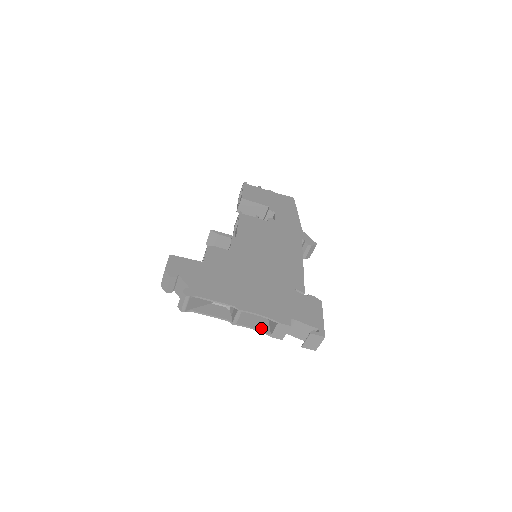
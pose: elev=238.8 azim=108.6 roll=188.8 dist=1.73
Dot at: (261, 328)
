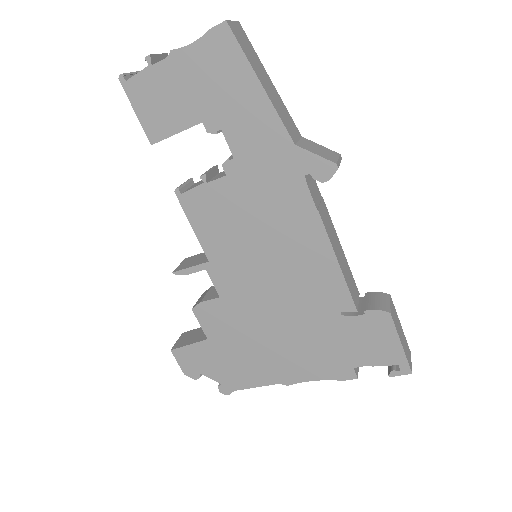
Dot at: occluded
